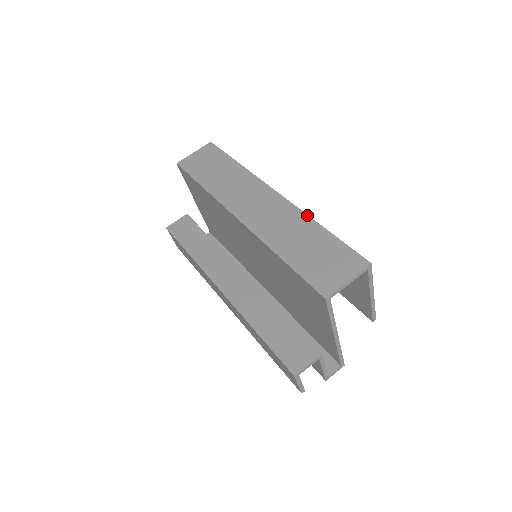
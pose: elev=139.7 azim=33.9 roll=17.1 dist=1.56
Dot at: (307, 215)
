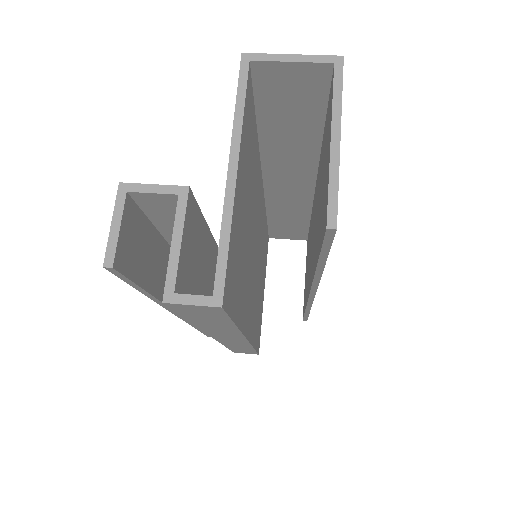
Dot at: occluded
